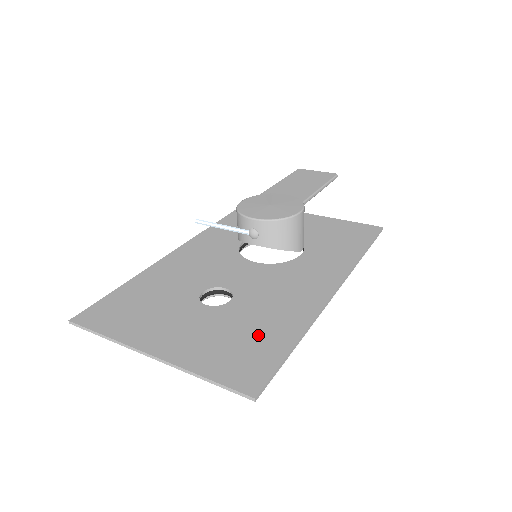
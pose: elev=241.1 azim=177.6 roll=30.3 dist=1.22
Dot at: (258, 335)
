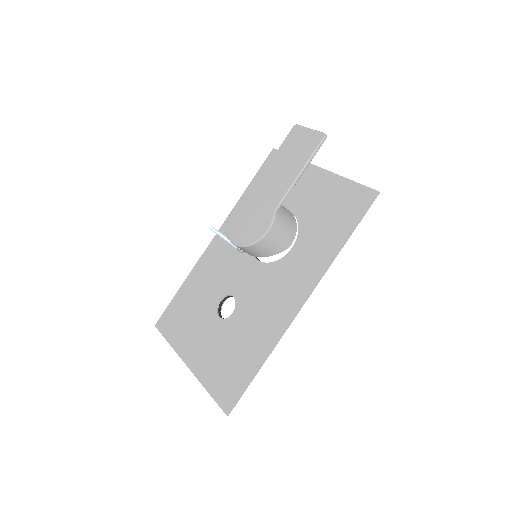
Dot at: (240, 356)
